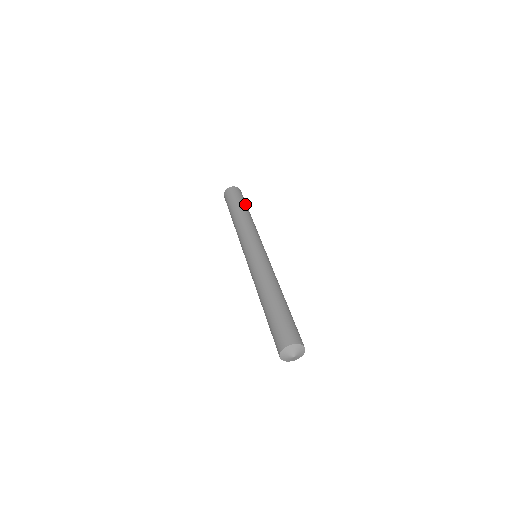
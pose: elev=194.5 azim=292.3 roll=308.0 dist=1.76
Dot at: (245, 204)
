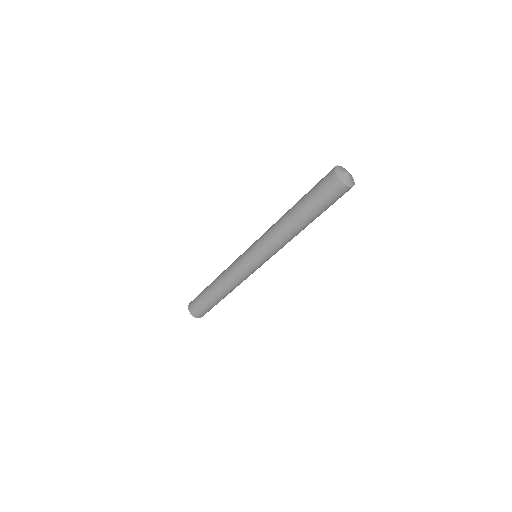
Dot at: occluded
